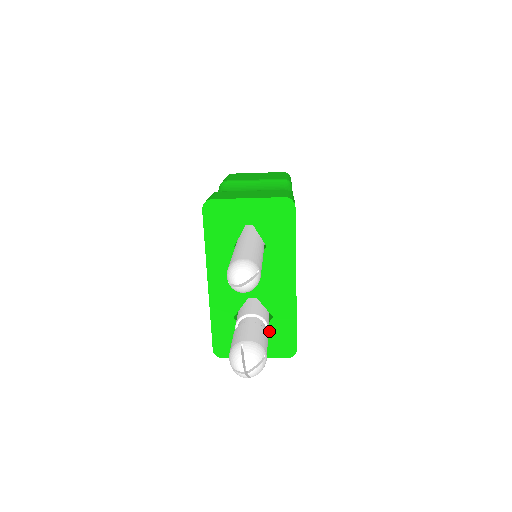
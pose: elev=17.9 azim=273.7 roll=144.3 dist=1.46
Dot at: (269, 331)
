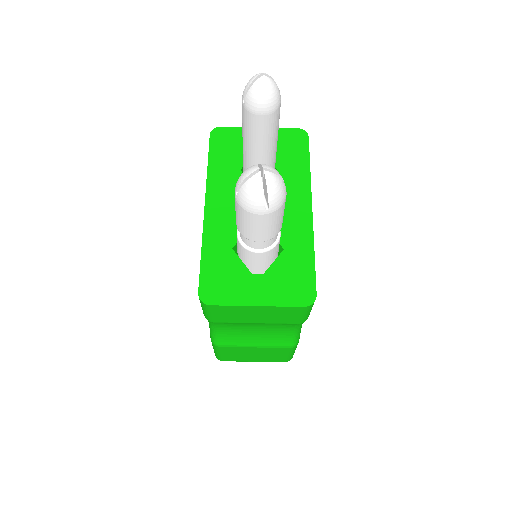
Dot at: (278, 267)
